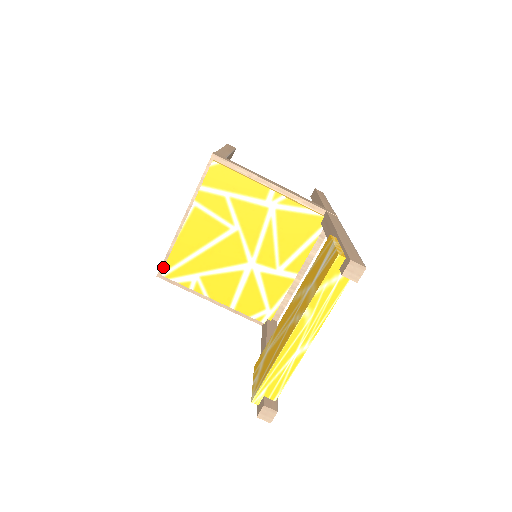
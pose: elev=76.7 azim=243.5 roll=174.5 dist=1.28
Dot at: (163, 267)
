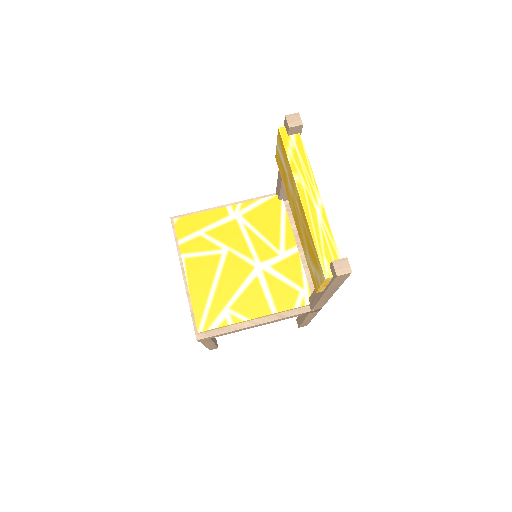
Dot at: (196, 328)
